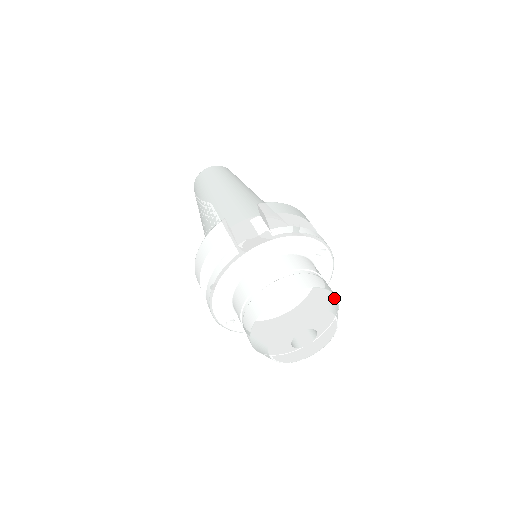
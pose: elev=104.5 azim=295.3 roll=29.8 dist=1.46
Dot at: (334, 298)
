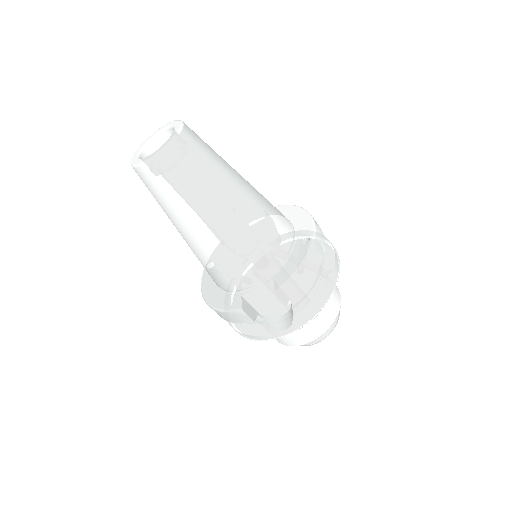
Dot at: (340, 307)
